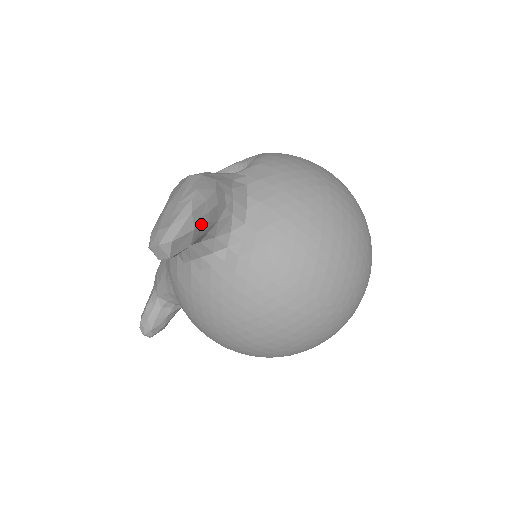
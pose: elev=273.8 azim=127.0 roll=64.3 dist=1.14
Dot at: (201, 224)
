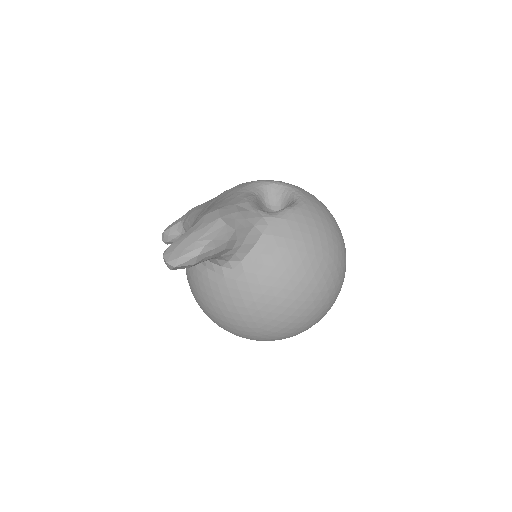
Dot at: (203, 260)
